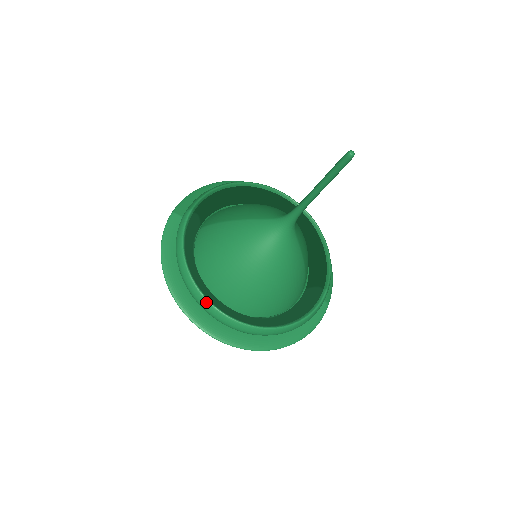
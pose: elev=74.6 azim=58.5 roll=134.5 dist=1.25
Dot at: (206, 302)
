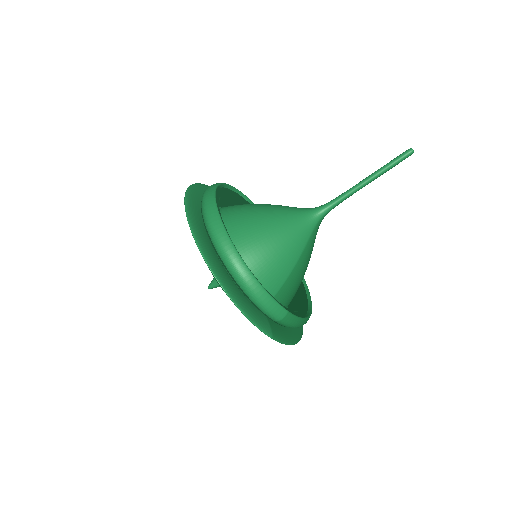
Dot at: (213, 191)
